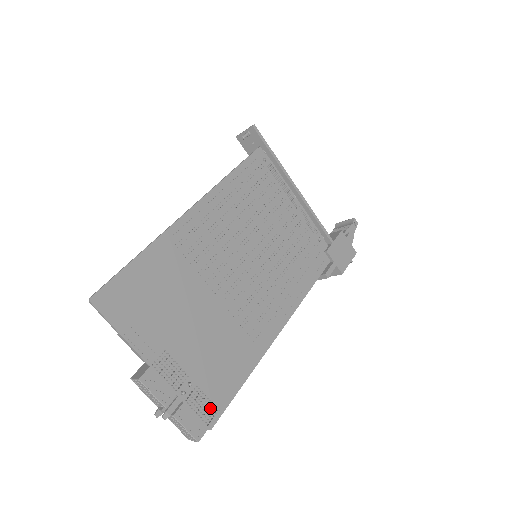
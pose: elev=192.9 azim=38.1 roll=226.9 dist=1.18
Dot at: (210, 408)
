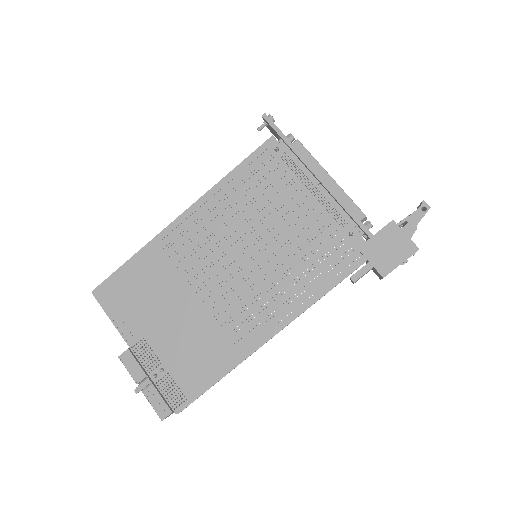
Dot at: (179, 395)
